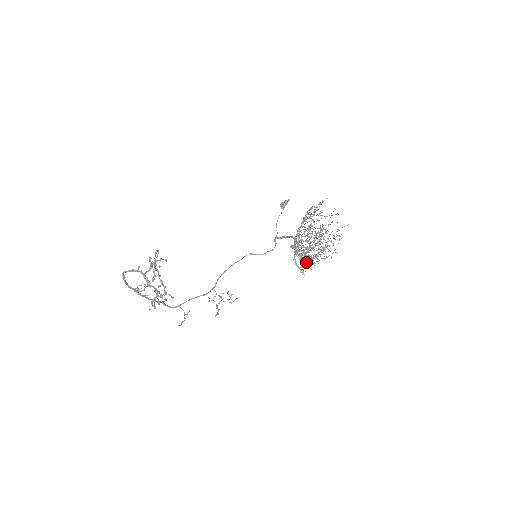
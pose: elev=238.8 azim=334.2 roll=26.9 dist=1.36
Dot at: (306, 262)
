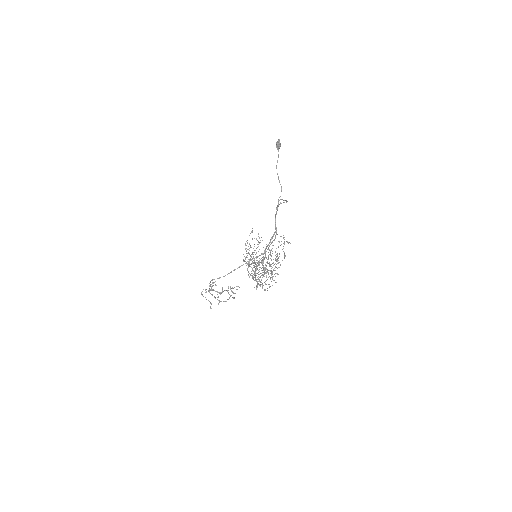
Dot at: occluded
